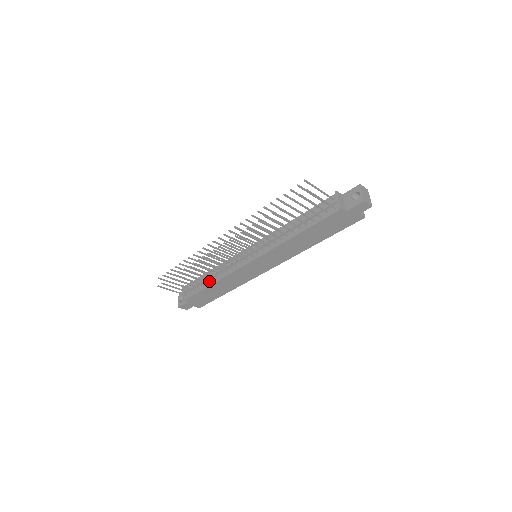
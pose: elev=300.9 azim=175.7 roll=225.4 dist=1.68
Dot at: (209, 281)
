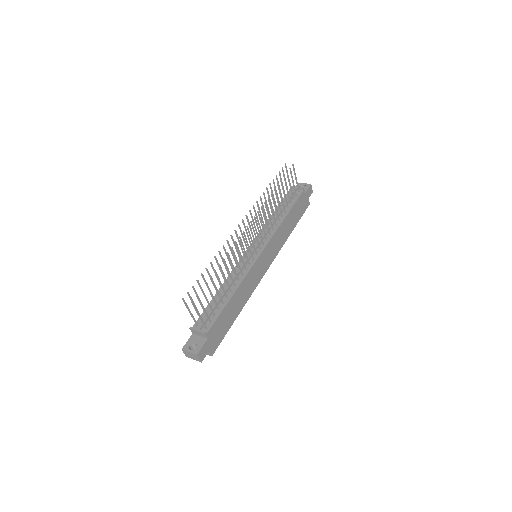
Dot at: (226, 296)
